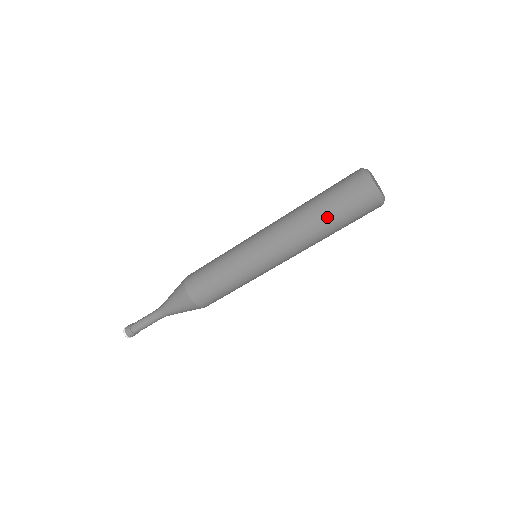
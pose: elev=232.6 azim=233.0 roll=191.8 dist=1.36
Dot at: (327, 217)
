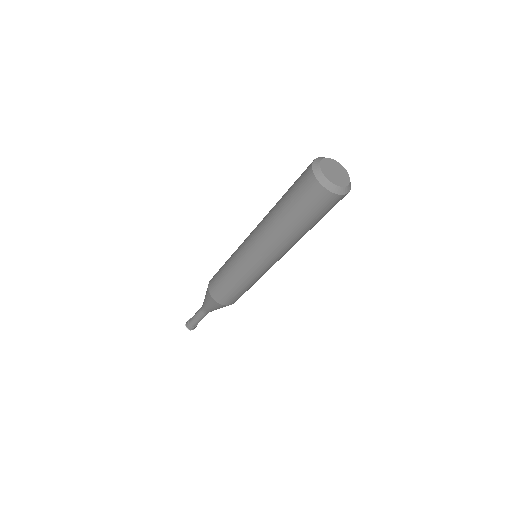
Dot at: (293, 219)
